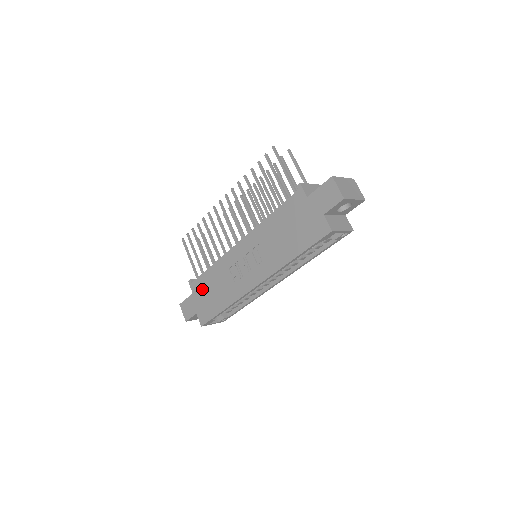
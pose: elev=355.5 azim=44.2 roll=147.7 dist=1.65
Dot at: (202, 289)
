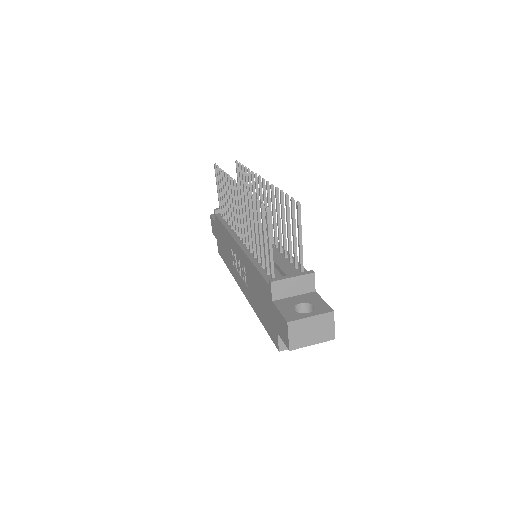
Dot at: (219, 231)
